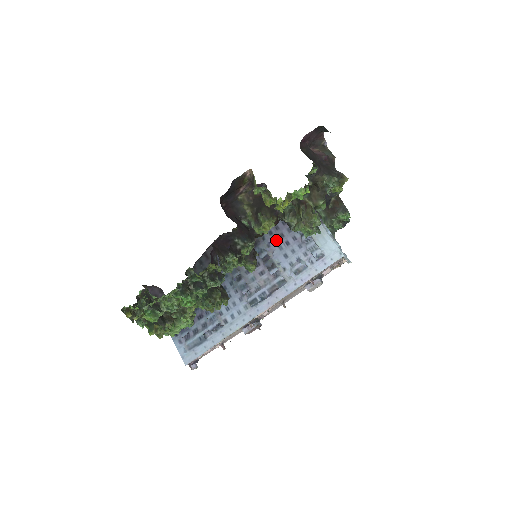
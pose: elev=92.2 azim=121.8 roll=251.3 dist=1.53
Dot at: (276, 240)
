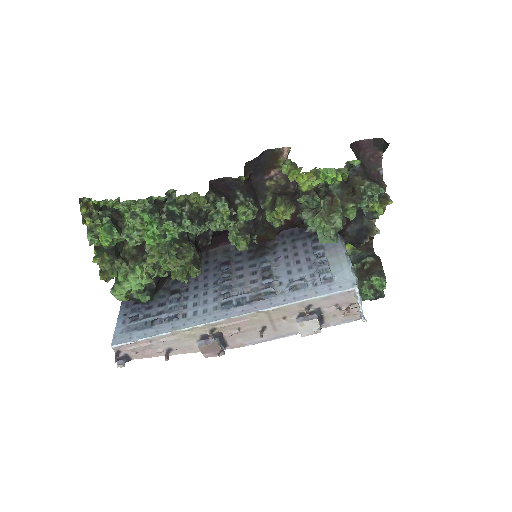
Dot at: (287, 257)
